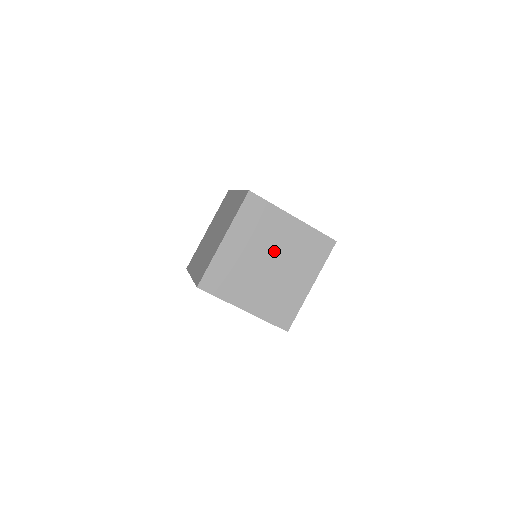
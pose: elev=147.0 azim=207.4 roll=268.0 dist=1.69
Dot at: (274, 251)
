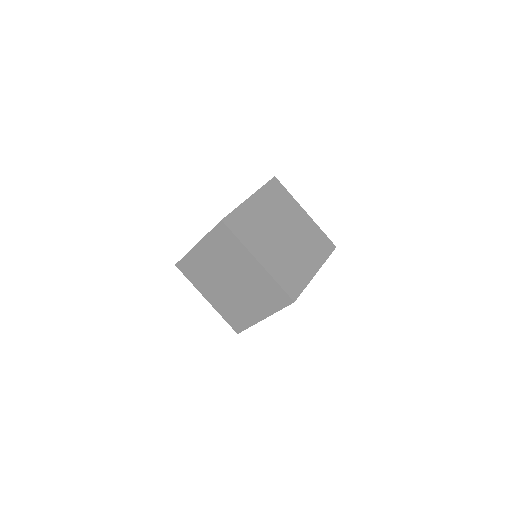
Dot at: (289, 227)
